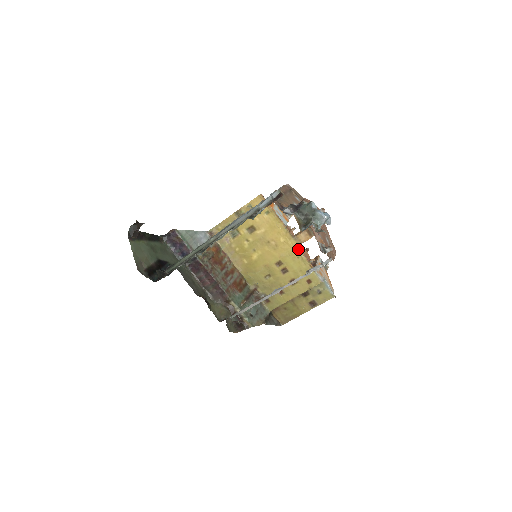
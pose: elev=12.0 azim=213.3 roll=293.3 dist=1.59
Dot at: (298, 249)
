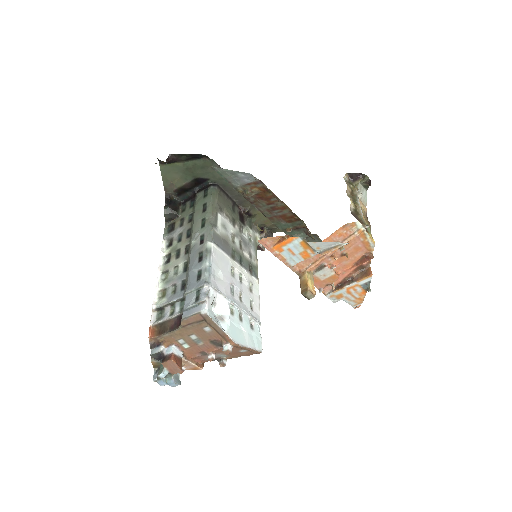
Dot at: occluded
